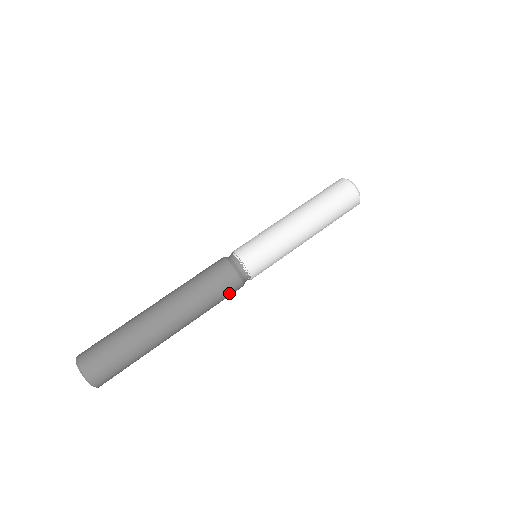
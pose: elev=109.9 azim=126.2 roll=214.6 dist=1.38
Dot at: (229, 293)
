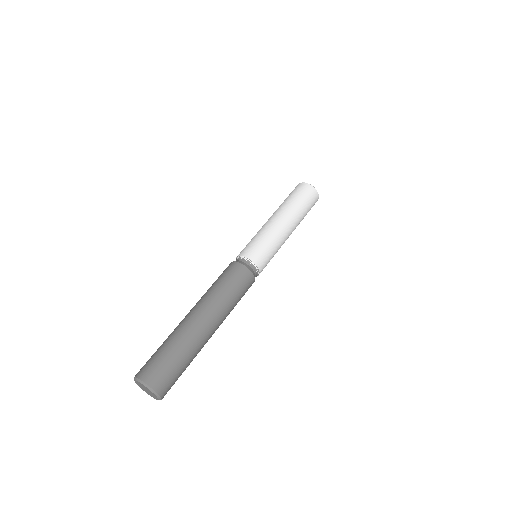
Dot at: (246, 287)
